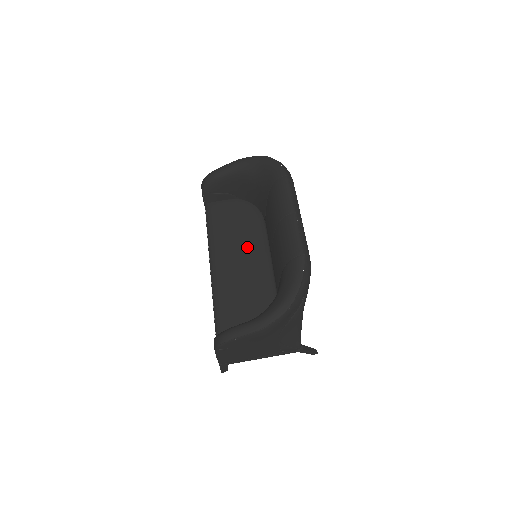
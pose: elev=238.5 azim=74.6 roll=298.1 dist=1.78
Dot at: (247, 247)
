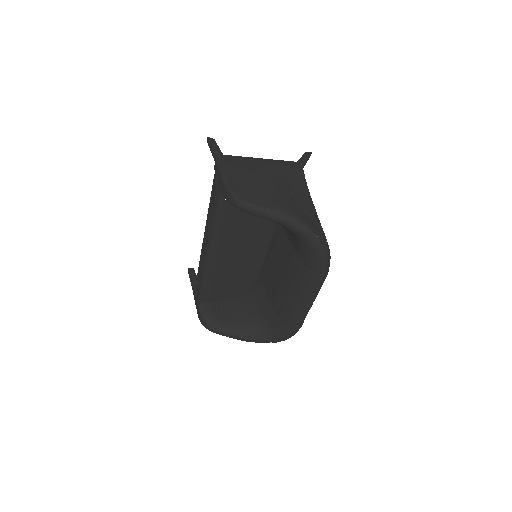
Dot at: (251, 244)
